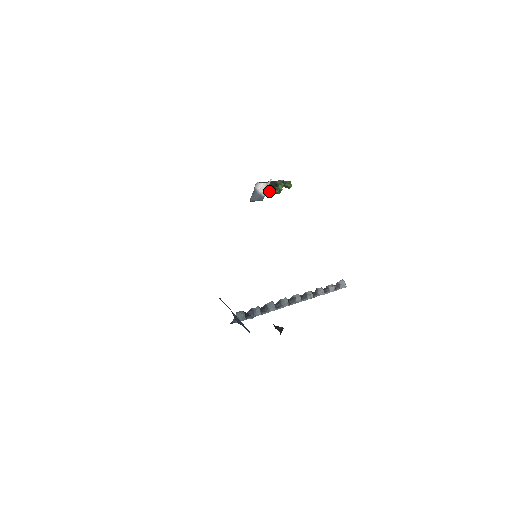
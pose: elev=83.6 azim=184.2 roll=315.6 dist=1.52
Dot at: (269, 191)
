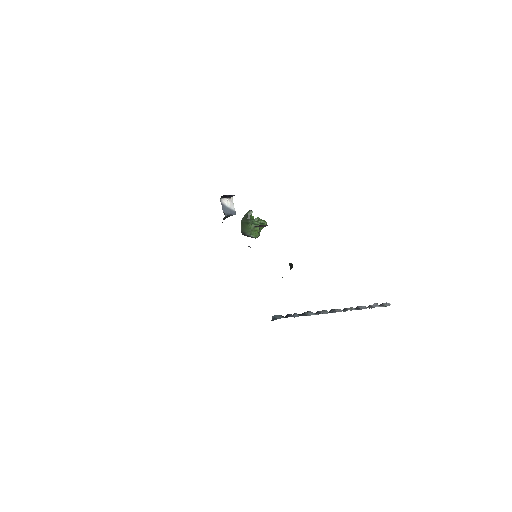
Dot at: (249, 228)
